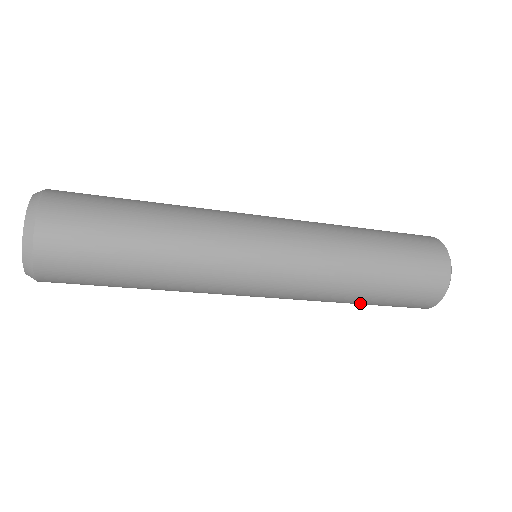
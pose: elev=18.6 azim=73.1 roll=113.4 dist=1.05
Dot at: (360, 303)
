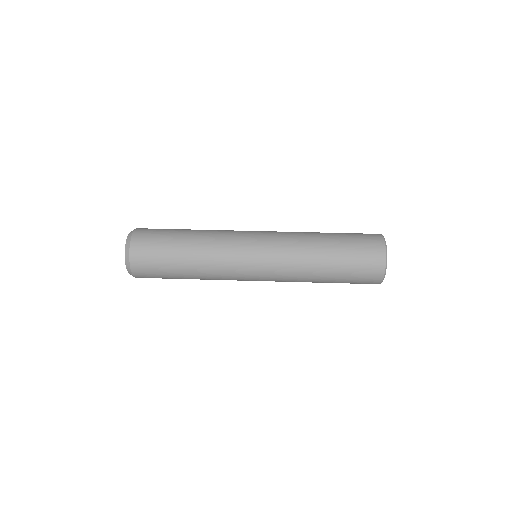
Dot at: occluded
